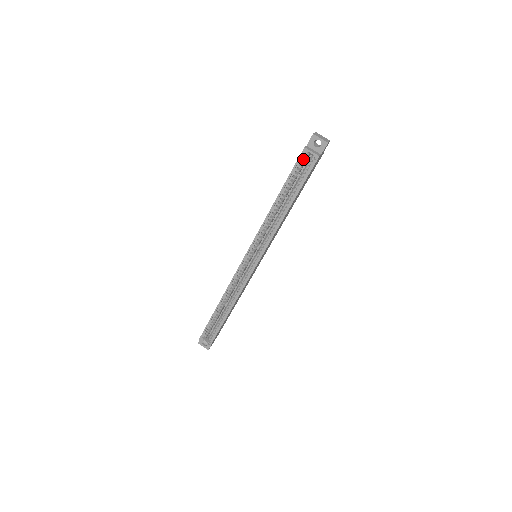
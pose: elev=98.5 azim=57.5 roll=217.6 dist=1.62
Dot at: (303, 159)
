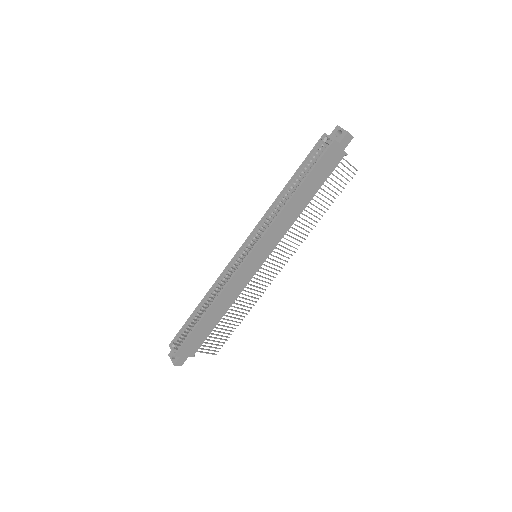
Dot at: (321, 145)
